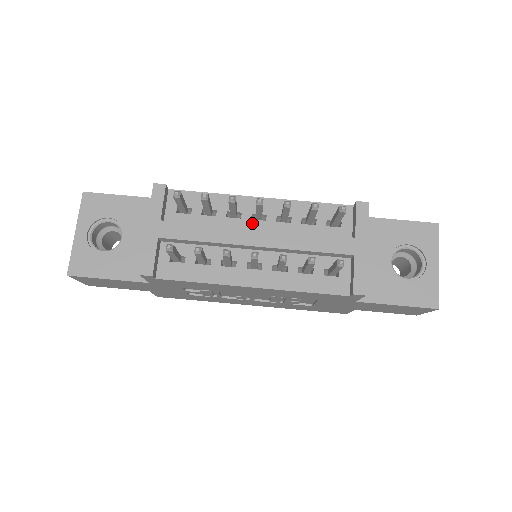
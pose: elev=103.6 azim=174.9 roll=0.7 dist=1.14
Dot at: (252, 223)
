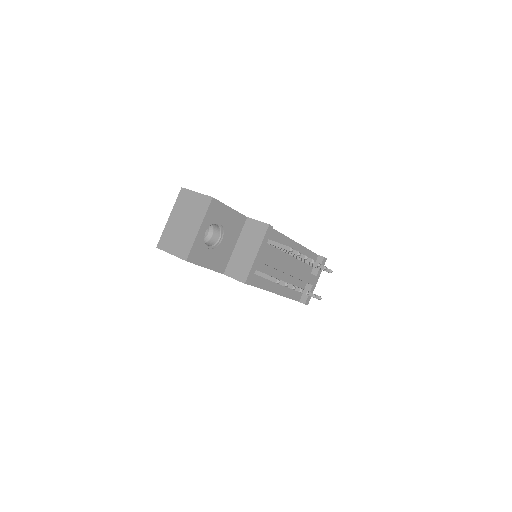
Dot at: (287, 256)
